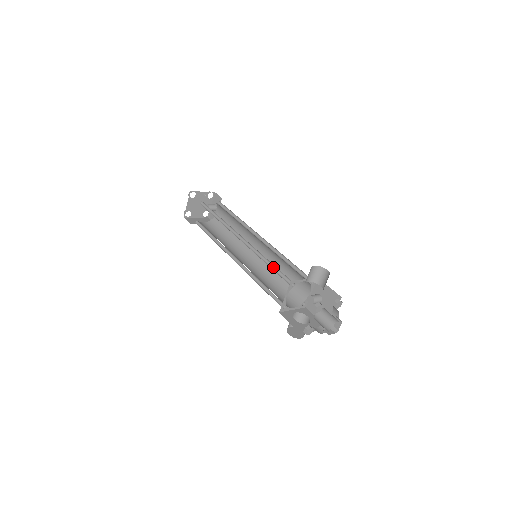
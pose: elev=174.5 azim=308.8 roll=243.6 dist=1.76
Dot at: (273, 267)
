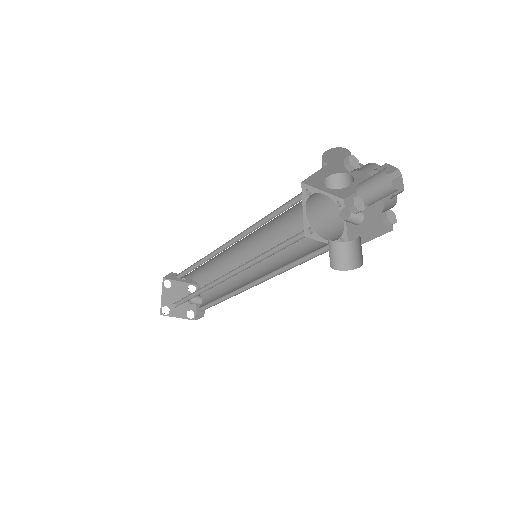
Dot at: occluded
